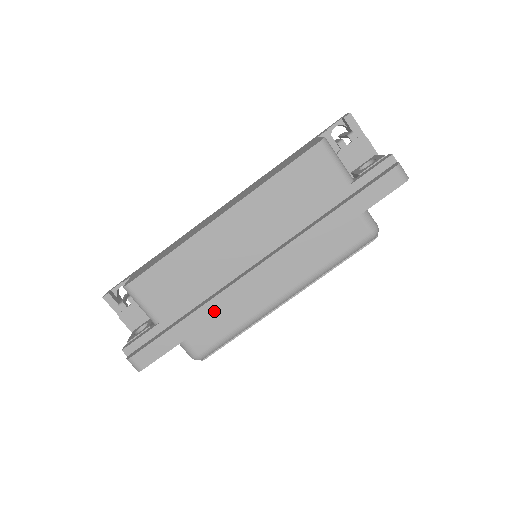
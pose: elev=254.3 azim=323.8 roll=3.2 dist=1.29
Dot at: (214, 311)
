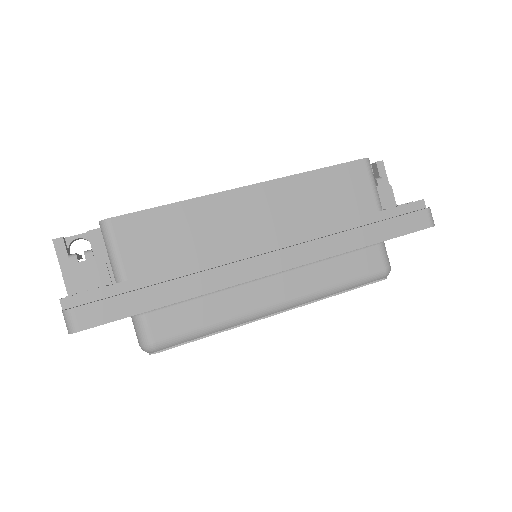
Dot at: (202, 286)
